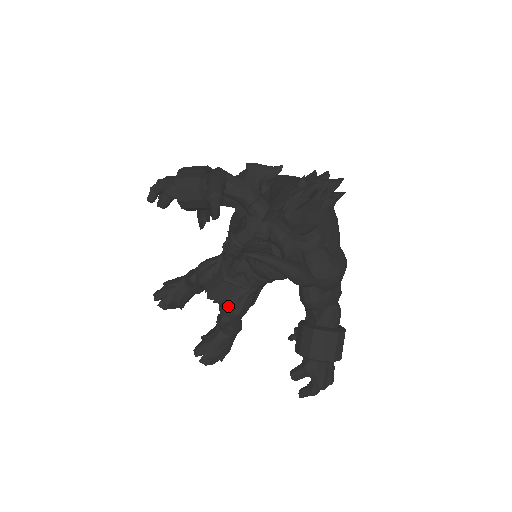
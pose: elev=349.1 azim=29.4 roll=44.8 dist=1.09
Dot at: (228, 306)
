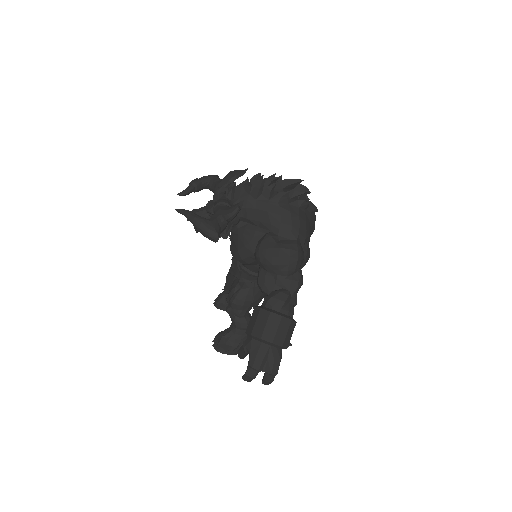
Dot at: (229, 294)
